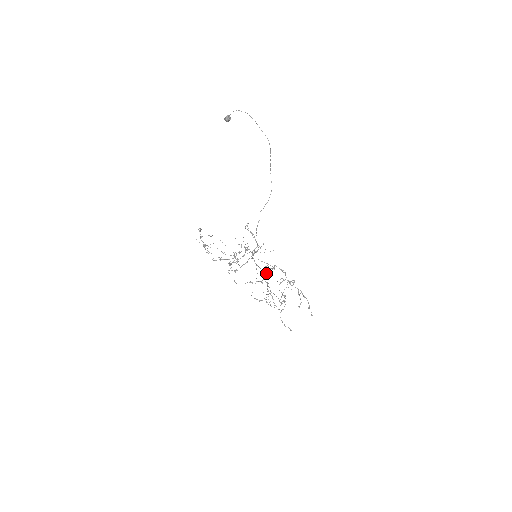
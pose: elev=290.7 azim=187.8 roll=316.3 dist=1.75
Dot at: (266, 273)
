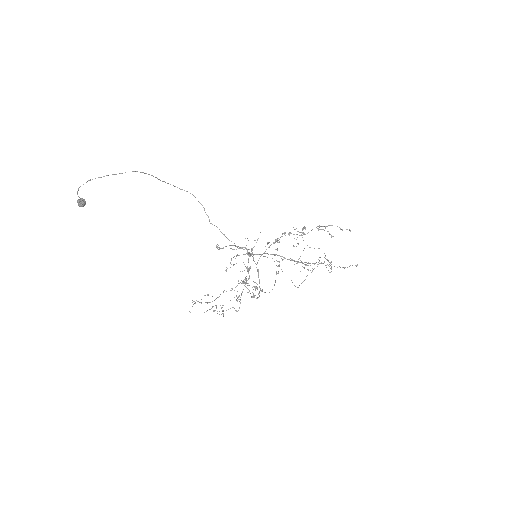
Dot at: occluded
